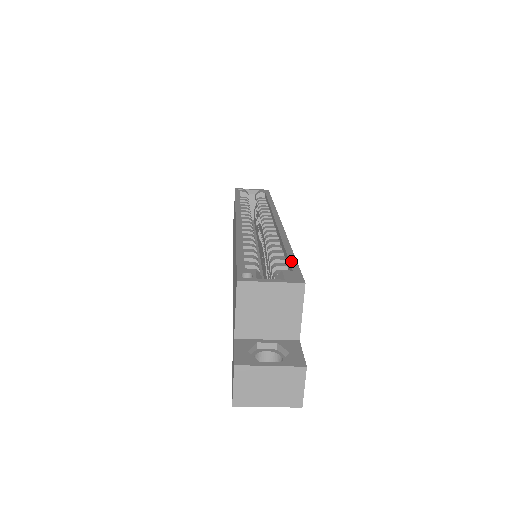
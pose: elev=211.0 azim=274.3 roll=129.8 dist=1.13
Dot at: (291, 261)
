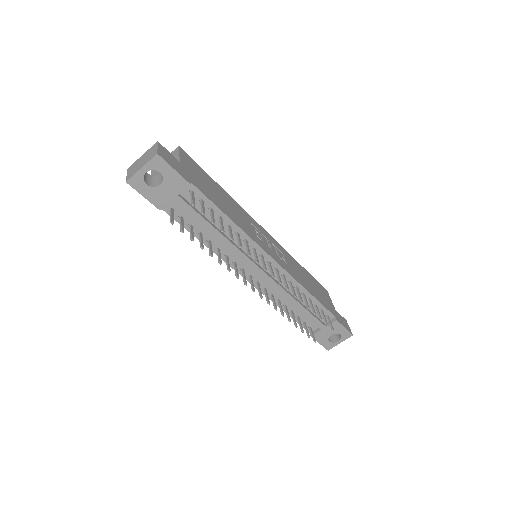
Dot at: occluded
